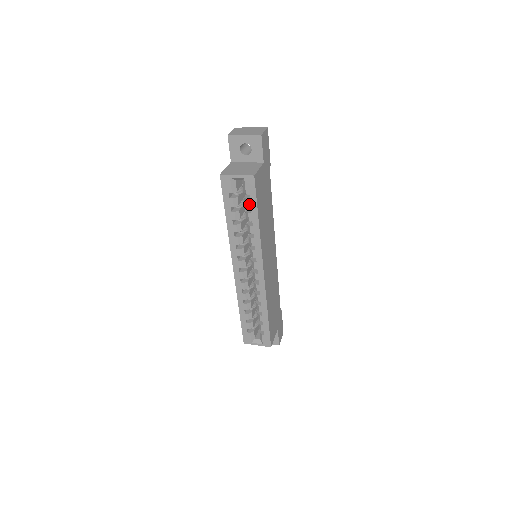
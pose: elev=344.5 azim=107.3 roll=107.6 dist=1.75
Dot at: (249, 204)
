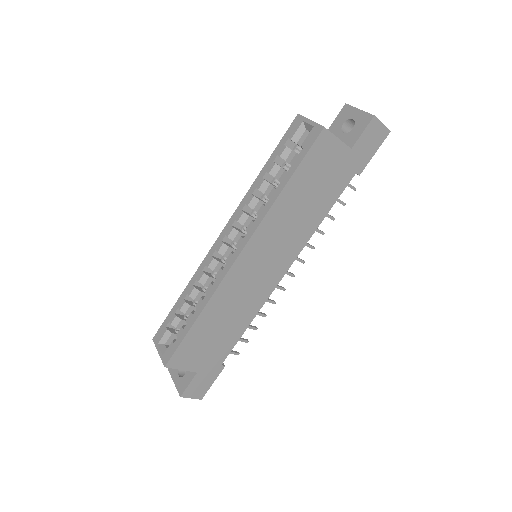
Dot at: (294, 160)
